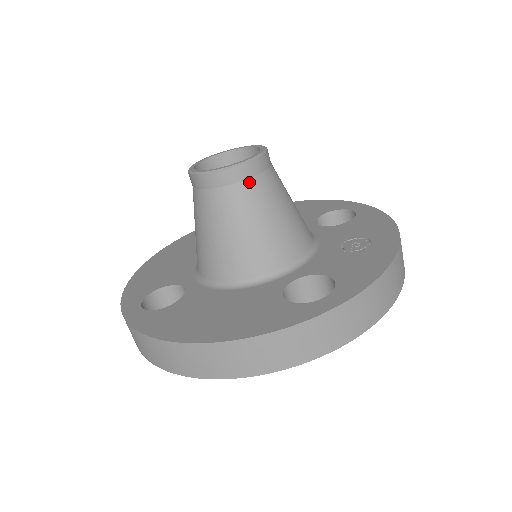
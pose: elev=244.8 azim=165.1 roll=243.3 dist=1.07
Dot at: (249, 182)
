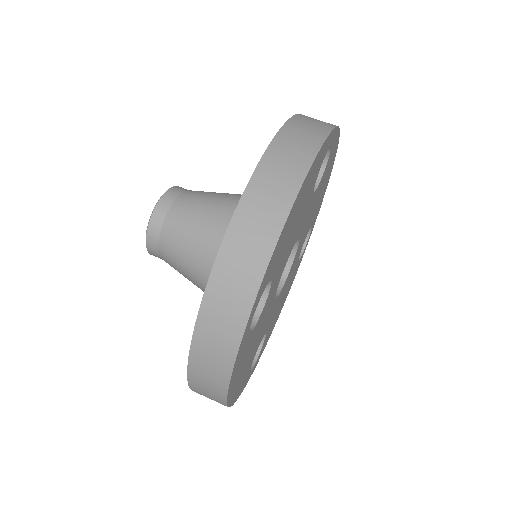
Dot at: (188, 191)
